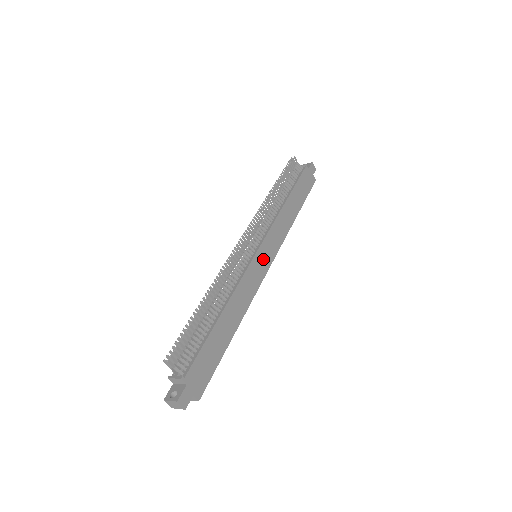
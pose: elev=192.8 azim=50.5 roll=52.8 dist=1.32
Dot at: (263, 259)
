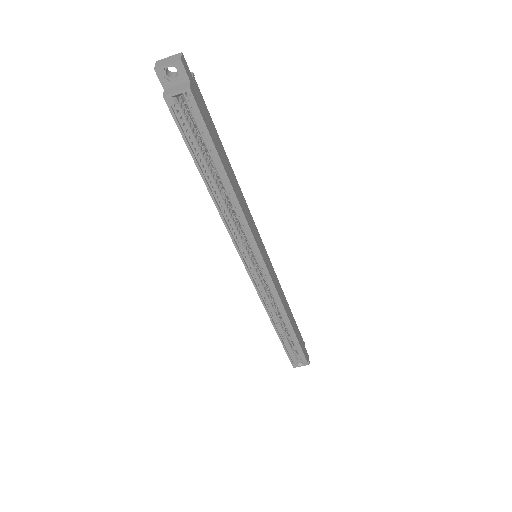
Dot at: (265, 255)
